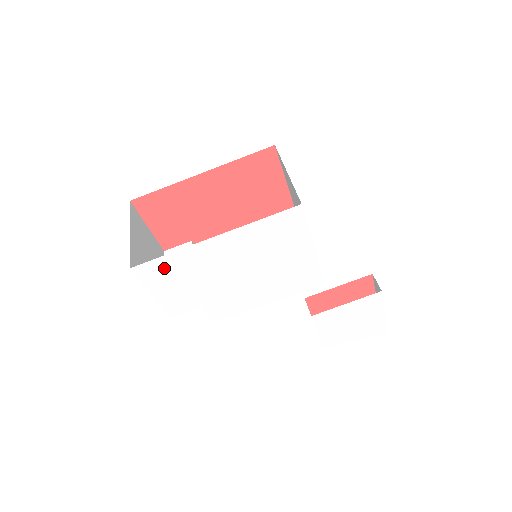
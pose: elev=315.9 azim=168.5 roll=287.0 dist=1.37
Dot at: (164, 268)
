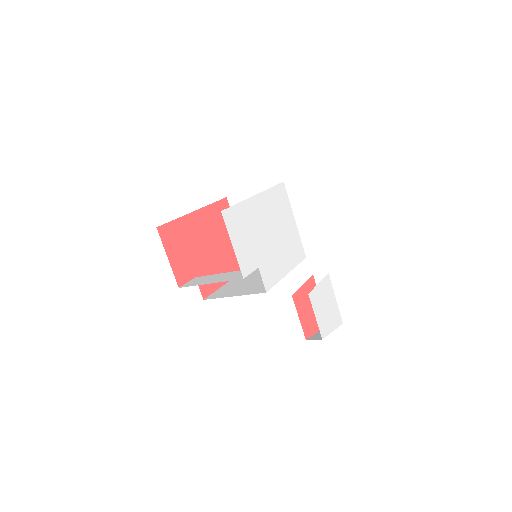
Dot at: (237, 217)
